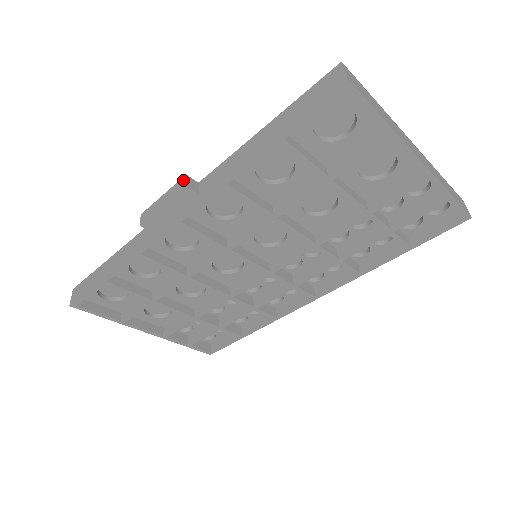
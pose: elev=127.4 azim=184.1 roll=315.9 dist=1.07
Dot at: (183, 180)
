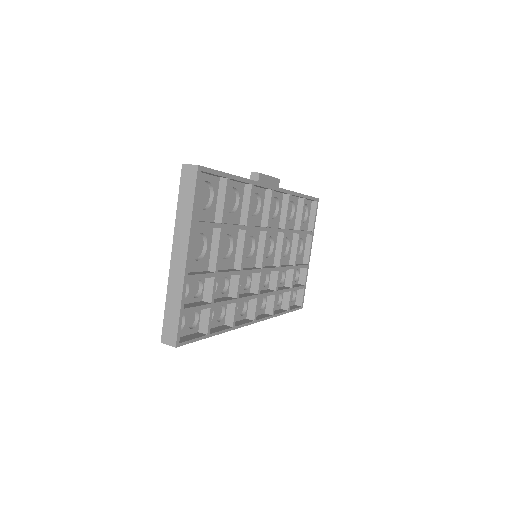
Dot at: occluded
